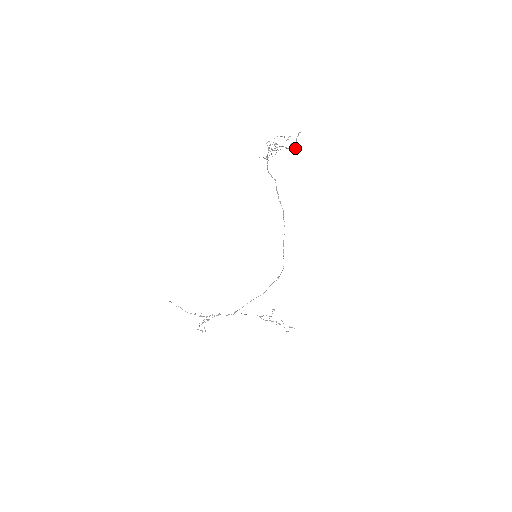
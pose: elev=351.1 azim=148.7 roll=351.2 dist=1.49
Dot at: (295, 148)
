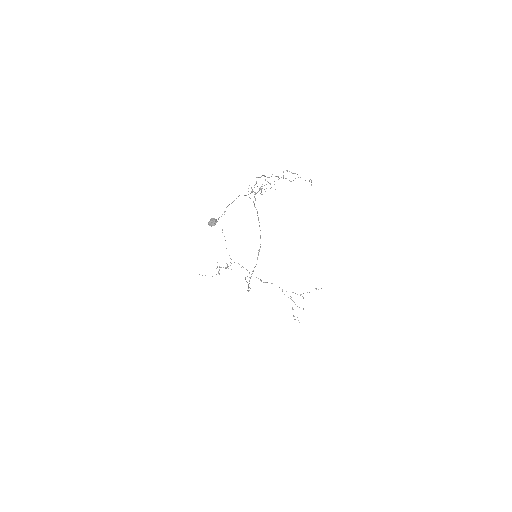
Dot at: (211, 225)
